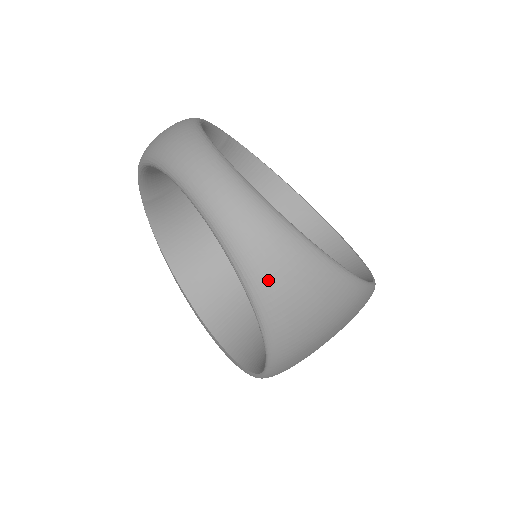
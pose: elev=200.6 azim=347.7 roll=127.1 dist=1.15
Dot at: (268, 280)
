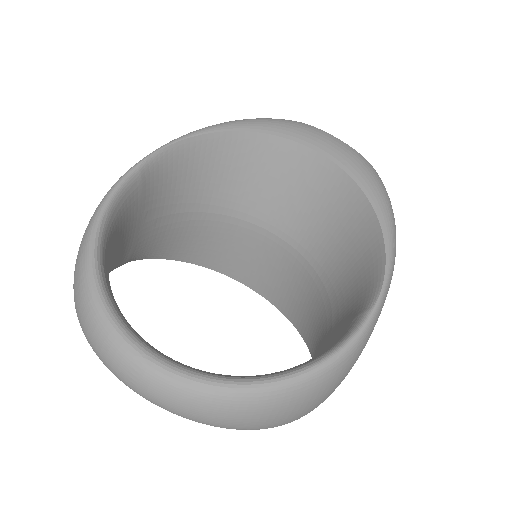
Dot at: (254, 427)
